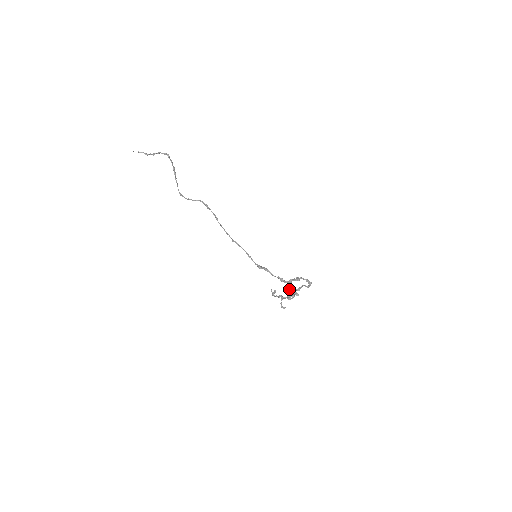
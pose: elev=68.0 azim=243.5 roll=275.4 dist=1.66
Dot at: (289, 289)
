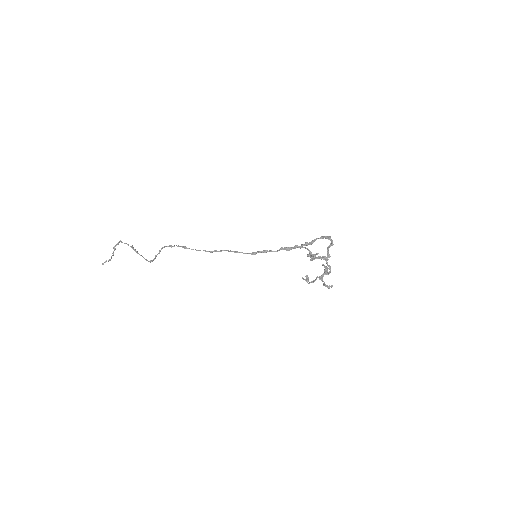
Dot at: (307, 255)
